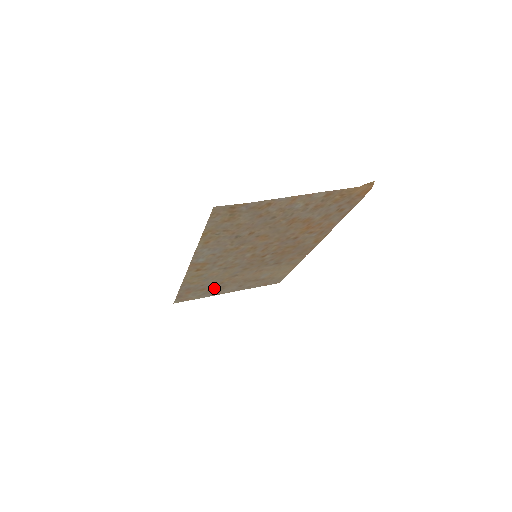
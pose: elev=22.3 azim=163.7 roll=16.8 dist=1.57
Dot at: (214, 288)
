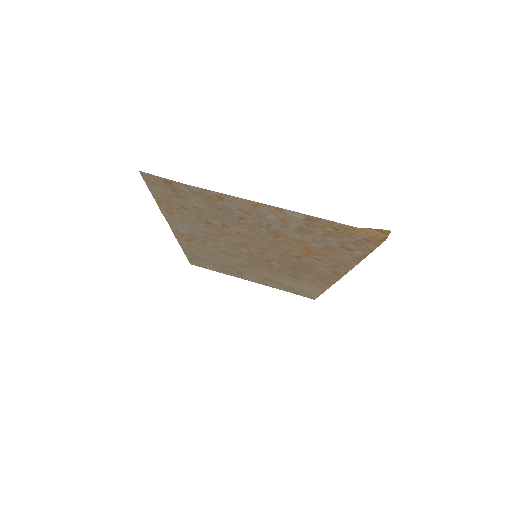
Dot at: (229, 269)
